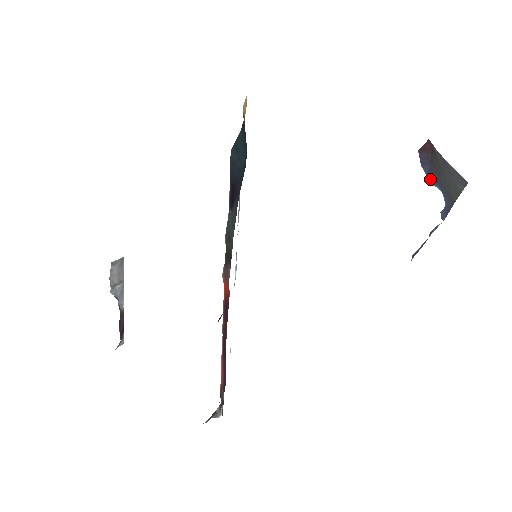
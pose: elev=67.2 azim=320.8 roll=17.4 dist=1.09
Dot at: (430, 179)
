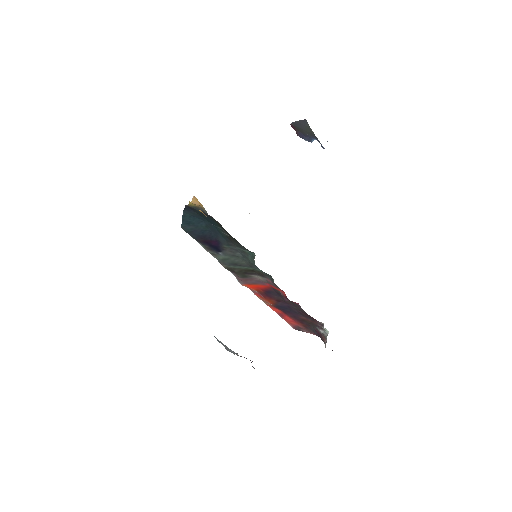
Dot at: (309, 140)
